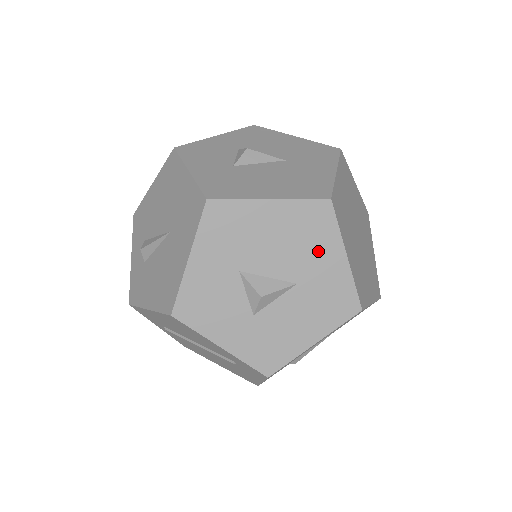
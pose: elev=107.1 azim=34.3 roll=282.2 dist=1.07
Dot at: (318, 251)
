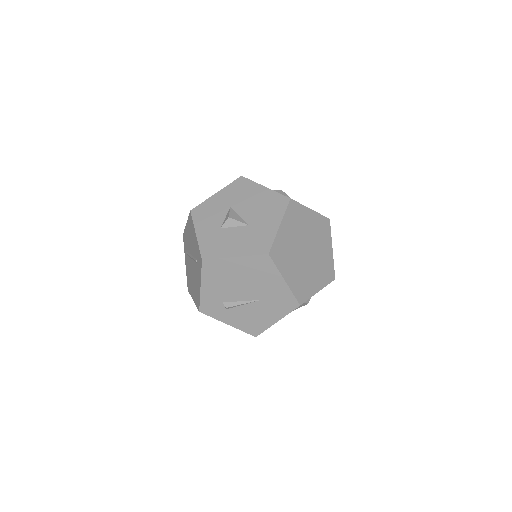
Dot at: (269, 216)
